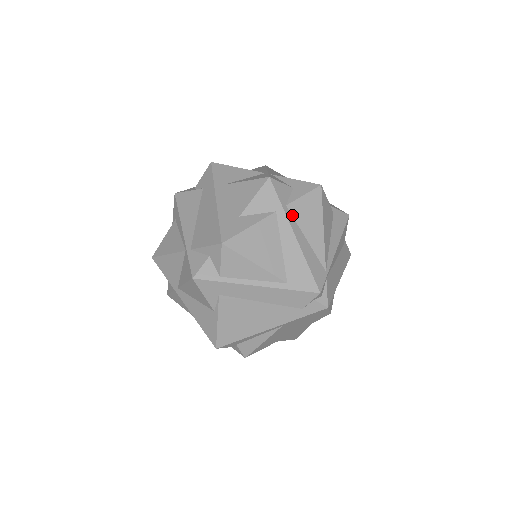
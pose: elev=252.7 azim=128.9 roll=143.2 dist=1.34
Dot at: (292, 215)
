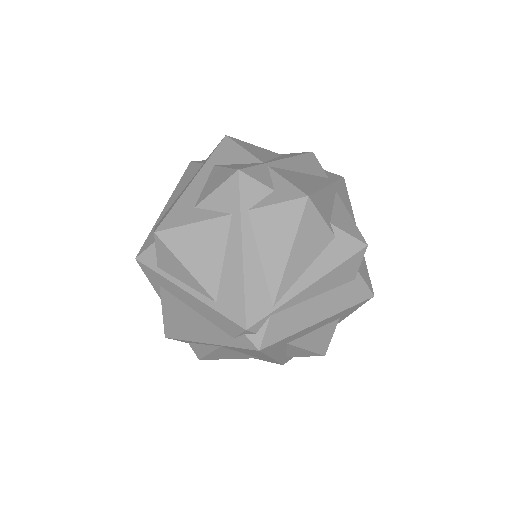
Dot at: (252, 224)
